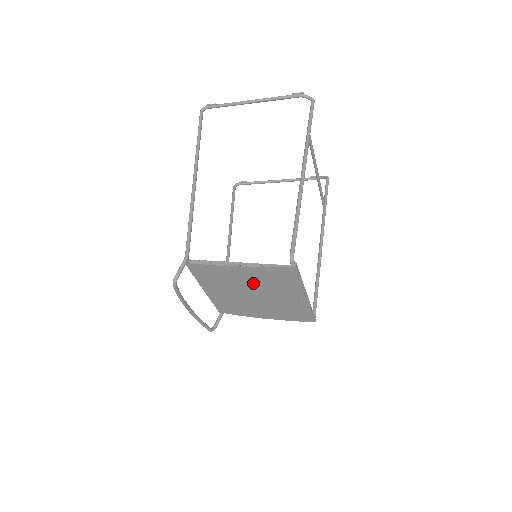
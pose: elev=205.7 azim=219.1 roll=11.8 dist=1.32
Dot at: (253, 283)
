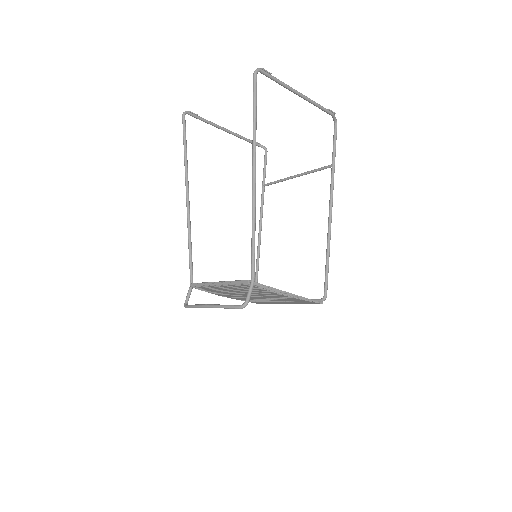
Dot at: (274, 298)
